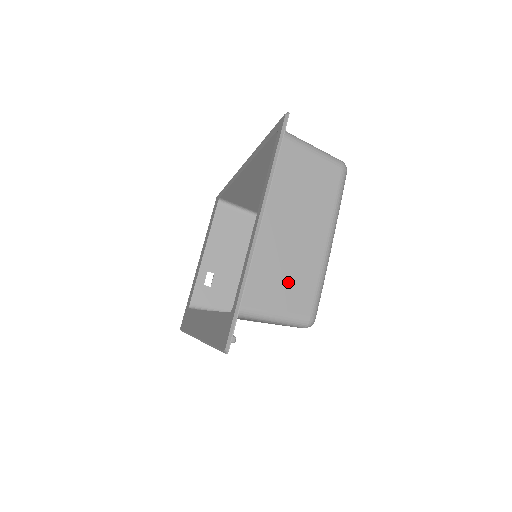
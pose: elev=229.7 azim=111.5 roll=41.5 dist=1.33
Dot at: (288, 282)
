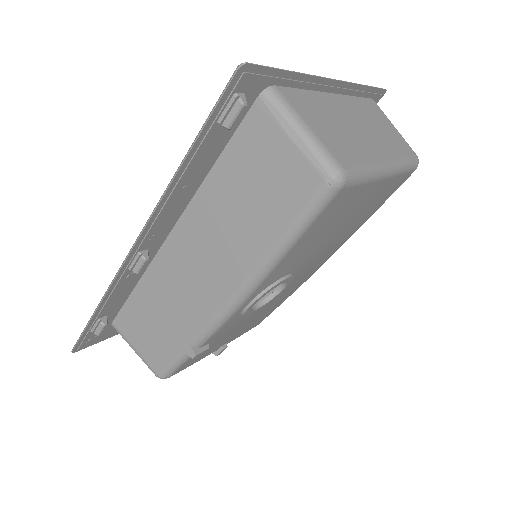
Dot at: (334, 132)
